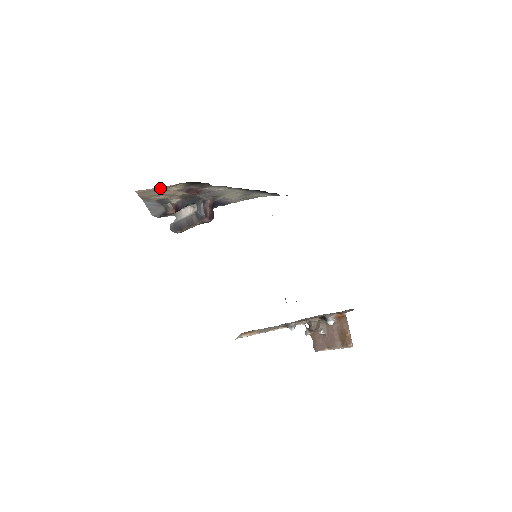
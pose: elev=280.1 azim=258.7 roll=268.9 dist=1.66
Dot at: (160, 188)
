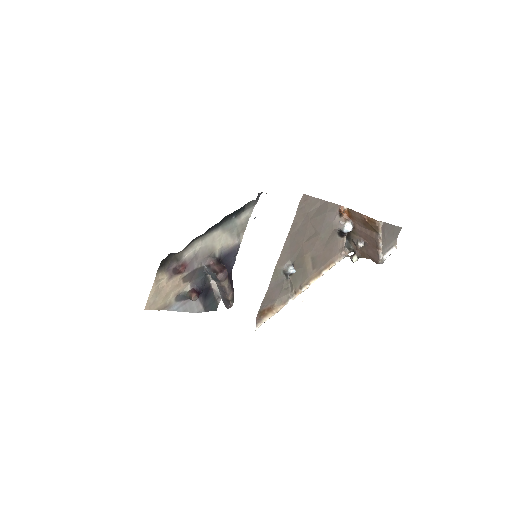
Dot at: (153, 291)
